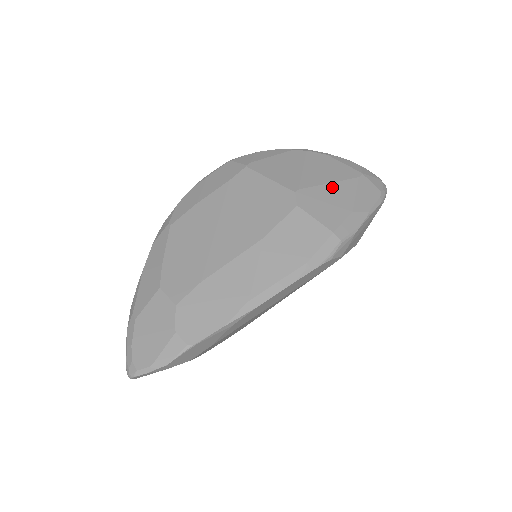
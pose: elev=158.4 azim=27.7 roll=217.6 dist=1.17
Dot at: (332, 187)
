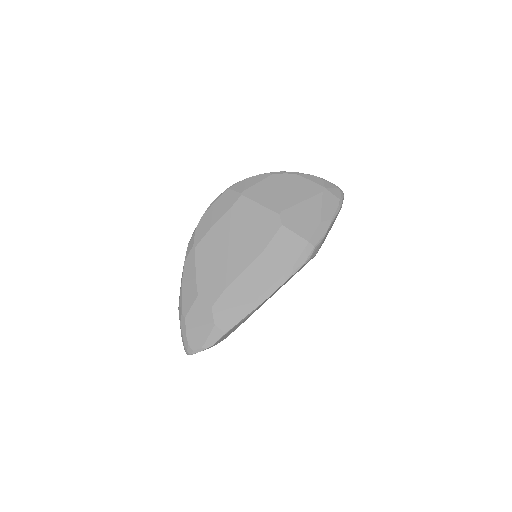
Dot at: (304, 204)
